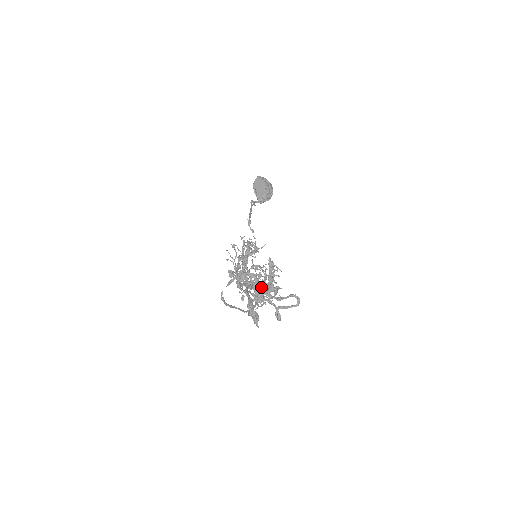
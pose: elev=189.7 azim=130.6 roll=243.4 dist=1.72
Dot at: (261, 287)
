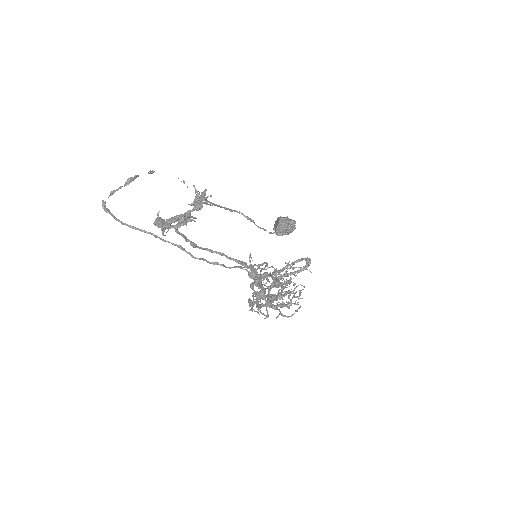
Dot at: (250, 266)
